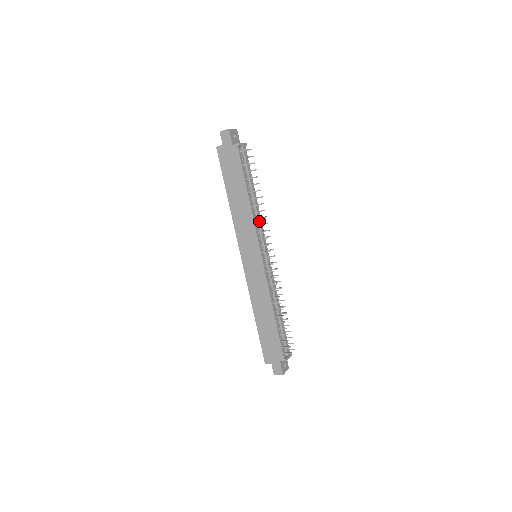
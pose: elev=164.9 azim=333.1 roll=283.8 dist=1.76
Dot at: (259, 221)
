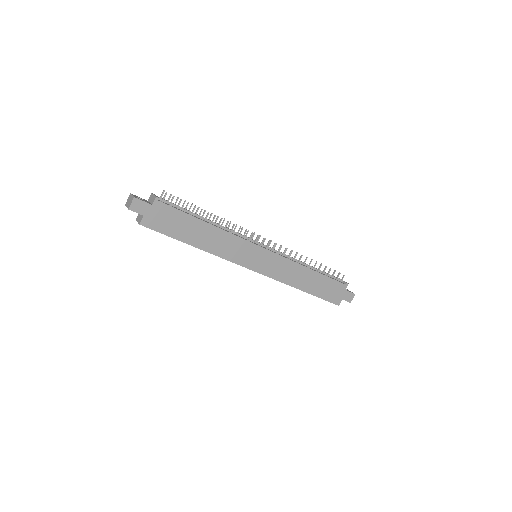
Dot at: (232, 231)
